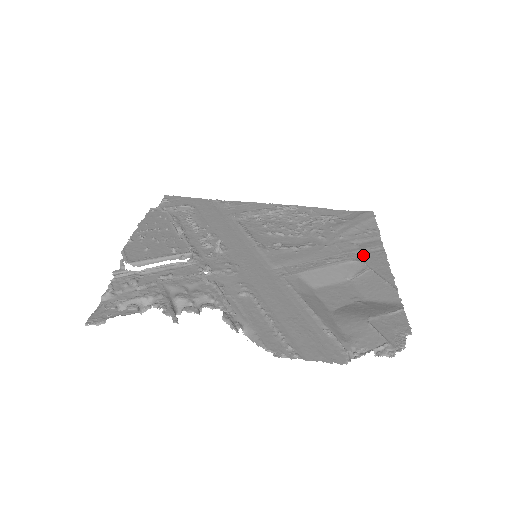
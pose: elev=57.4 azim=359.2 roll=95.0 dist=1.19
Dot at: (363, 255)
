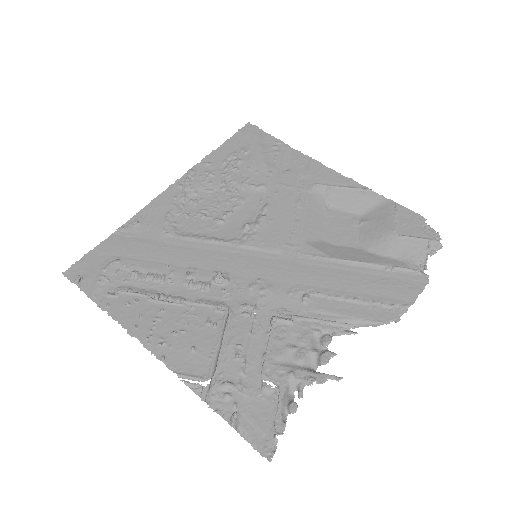
Dot at: (307, 177)
